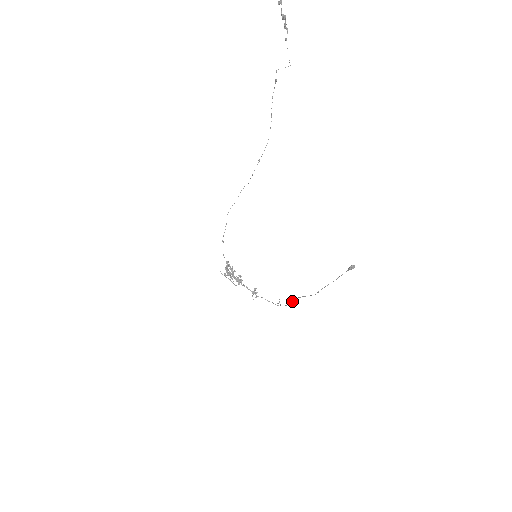
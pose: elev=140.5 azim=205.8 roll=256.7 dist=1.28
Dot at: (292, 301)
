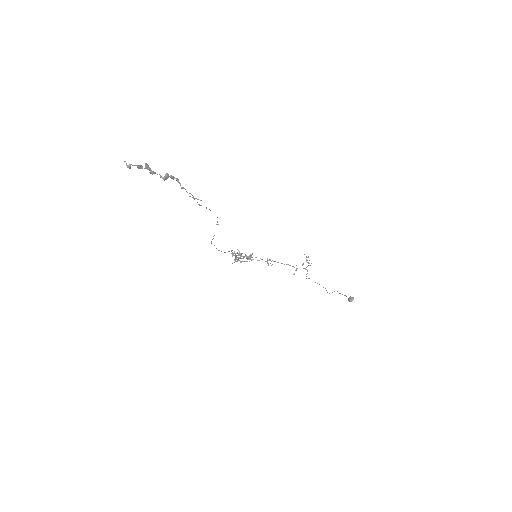
Dot at: occluded
